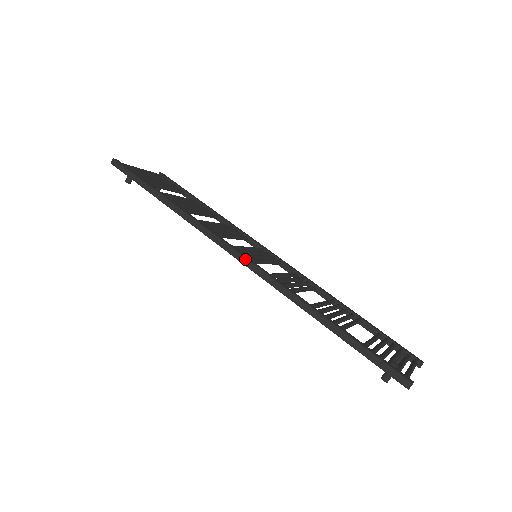
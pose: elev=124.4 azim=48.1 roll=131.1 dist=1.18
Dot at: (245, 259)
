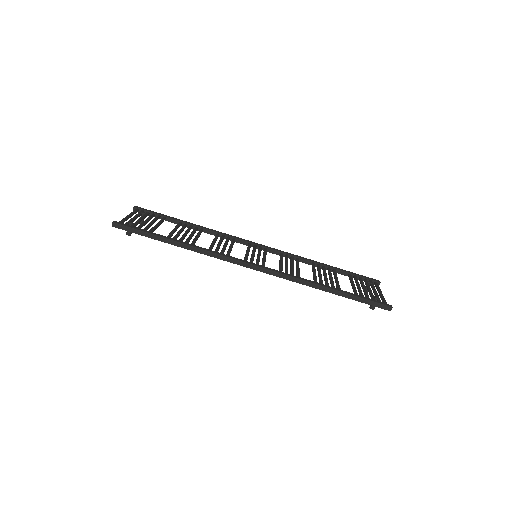
Dot at: (262, 268)
